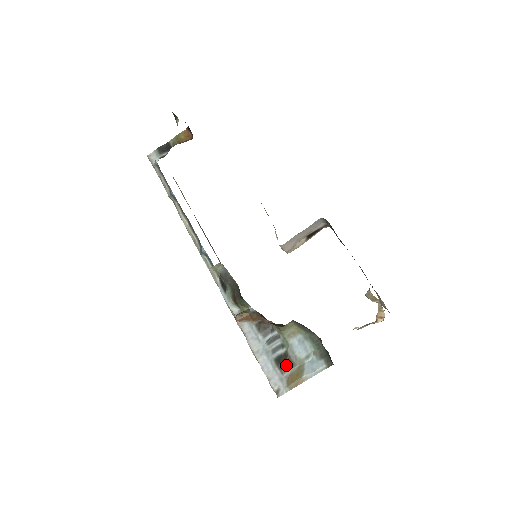
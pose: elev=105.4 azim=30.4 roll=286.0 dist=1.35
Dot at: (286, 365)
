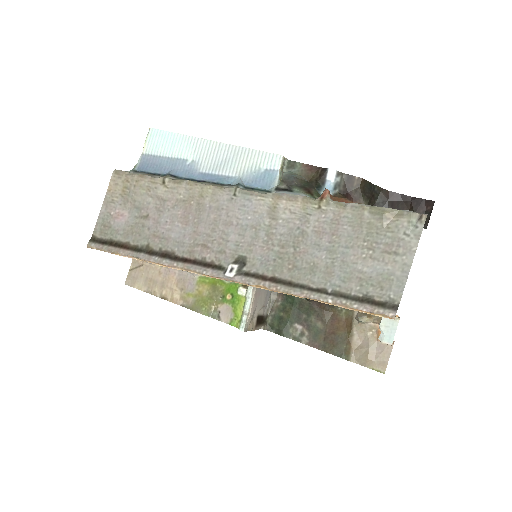
Dot at: occluded
